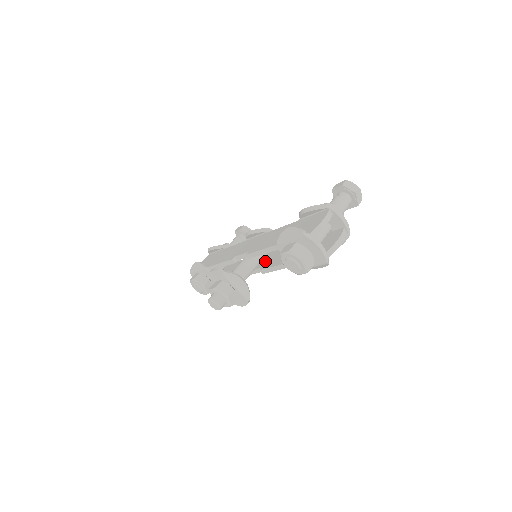
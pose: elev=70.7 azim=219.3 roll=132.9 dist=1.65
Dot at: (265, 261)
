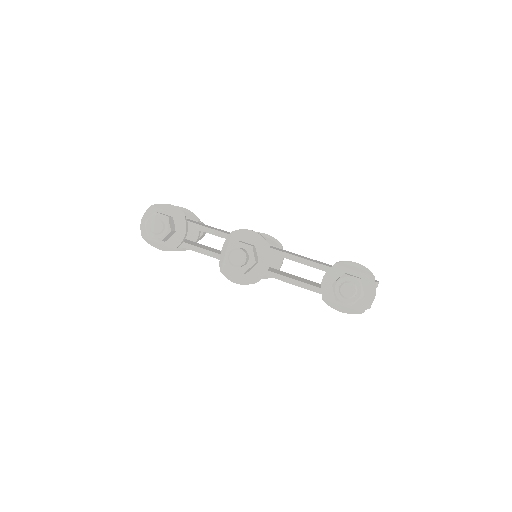
Dot at: occluded
